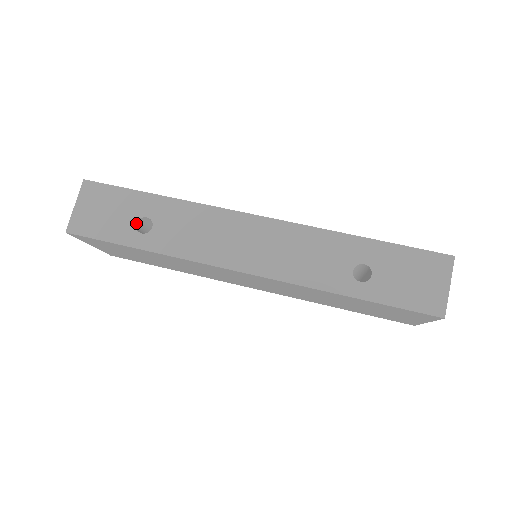
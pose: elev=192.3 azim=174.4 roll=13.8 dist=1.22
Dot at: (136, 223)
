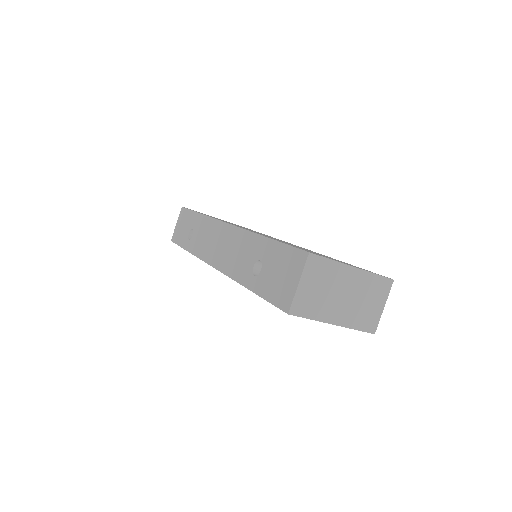
Dot at: (189, 233)
